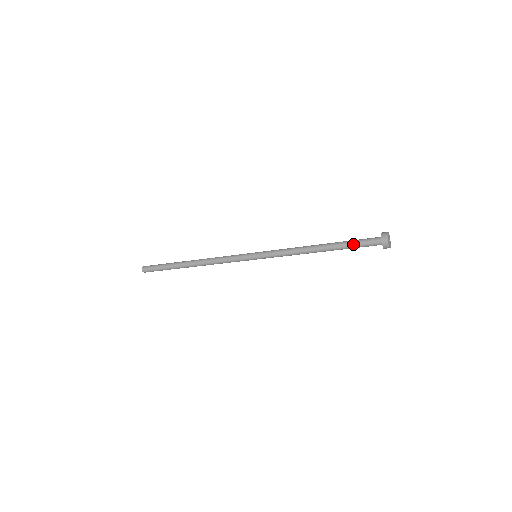
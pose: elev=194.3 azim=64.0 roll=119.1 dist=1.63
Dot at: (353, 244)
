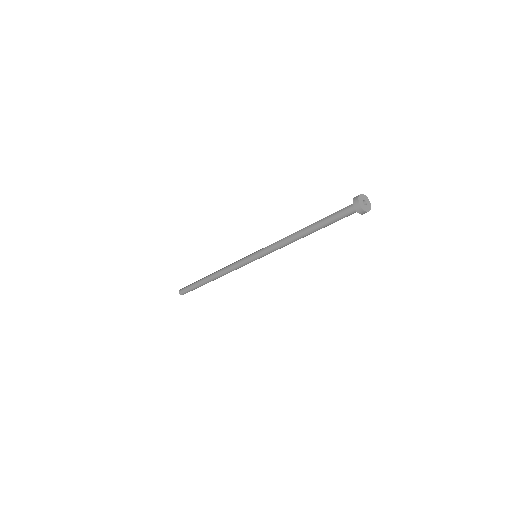
Dot at: (333, 222)
